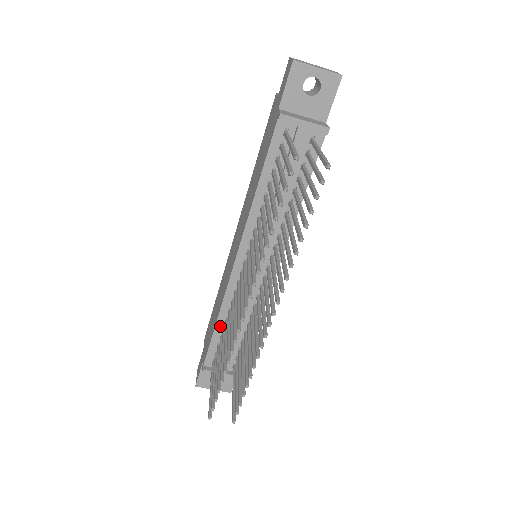
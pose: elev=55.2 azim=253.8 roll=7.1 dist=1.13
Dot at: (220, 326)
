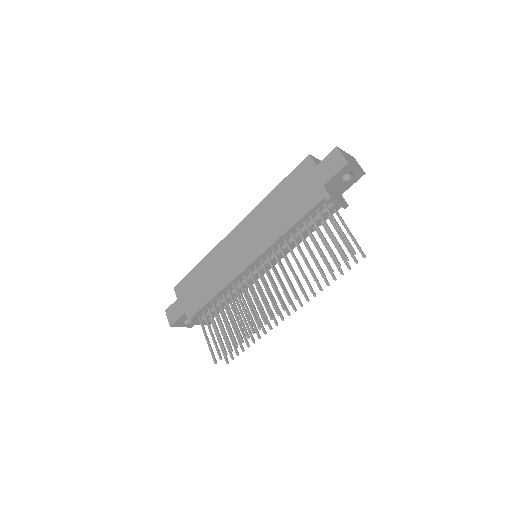
Dot at: (216, 298)
